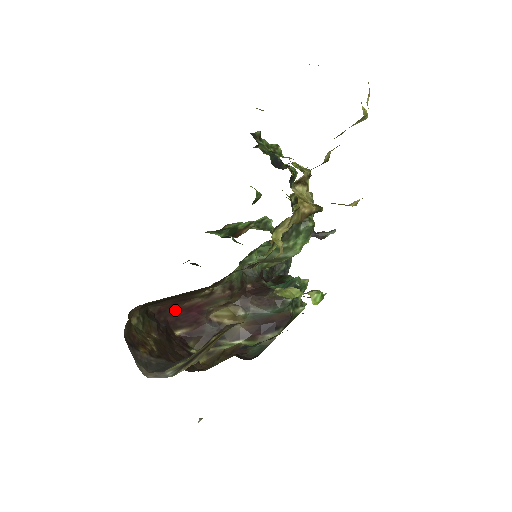
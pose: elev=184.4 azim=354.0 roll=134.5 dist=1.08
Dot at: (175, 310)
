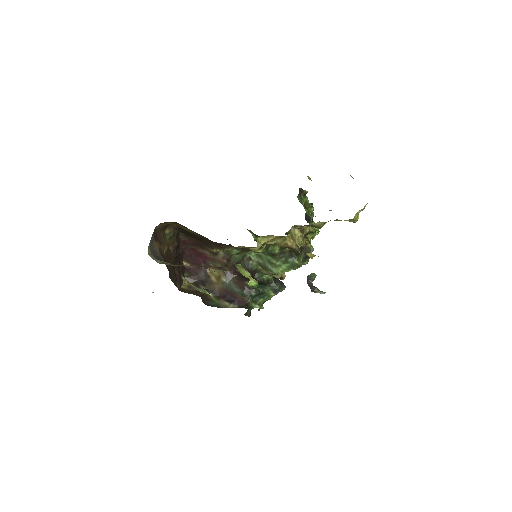
Dot at: (193, 249)
